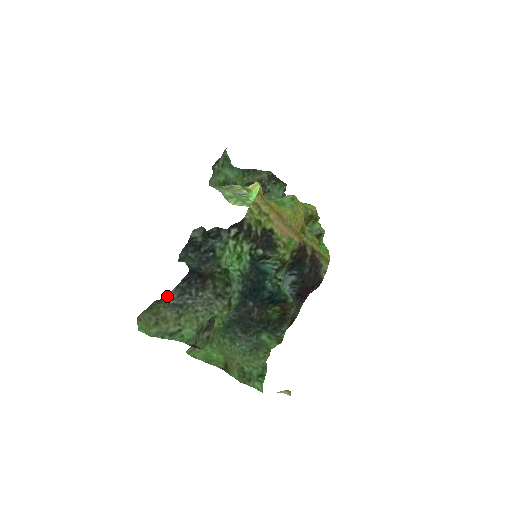
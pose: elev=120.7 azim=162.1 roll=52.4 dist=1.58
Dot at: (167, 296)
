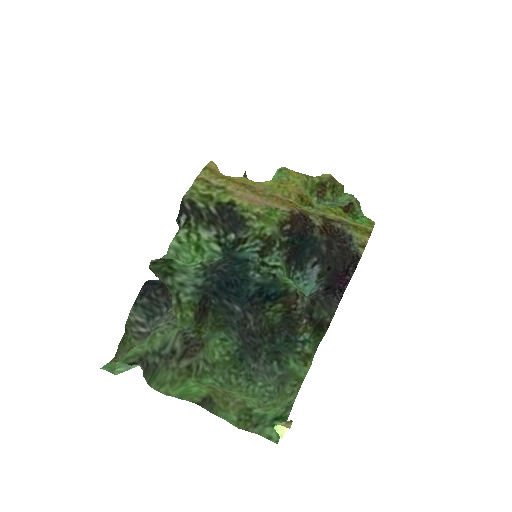
Dot at: (131, 321)
